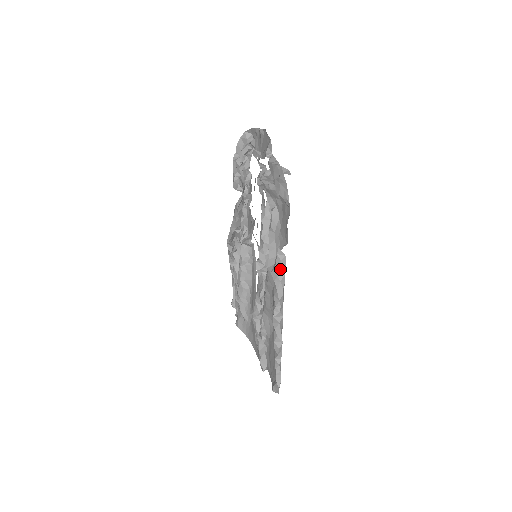
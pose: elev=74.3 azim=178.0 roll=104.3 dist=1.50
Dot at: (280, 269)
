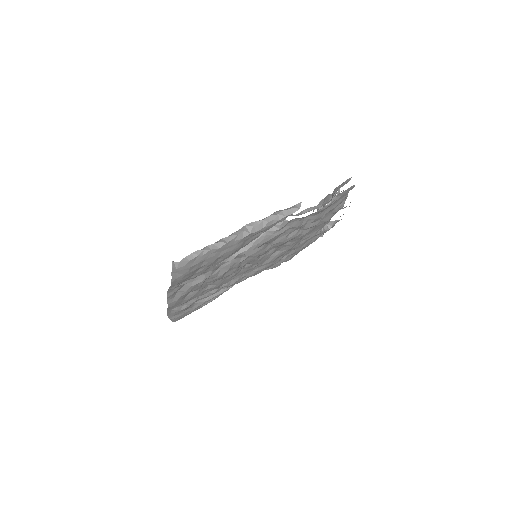
Dot at: (287, 210)
